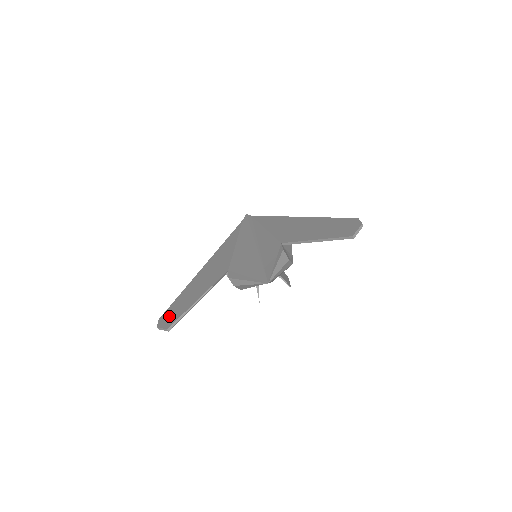
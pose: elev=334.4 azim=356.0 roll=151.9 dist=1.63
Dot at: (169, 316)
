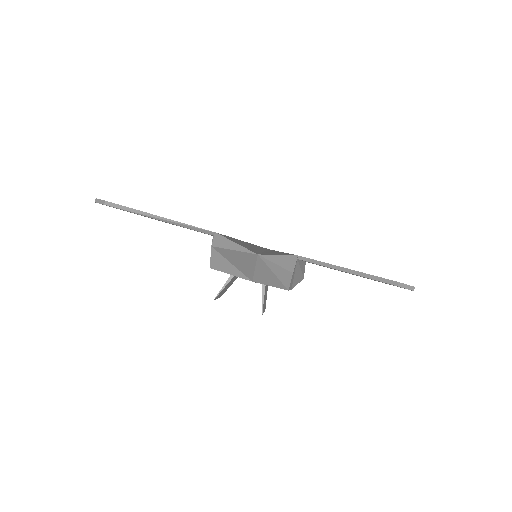
Dot at: occluded
